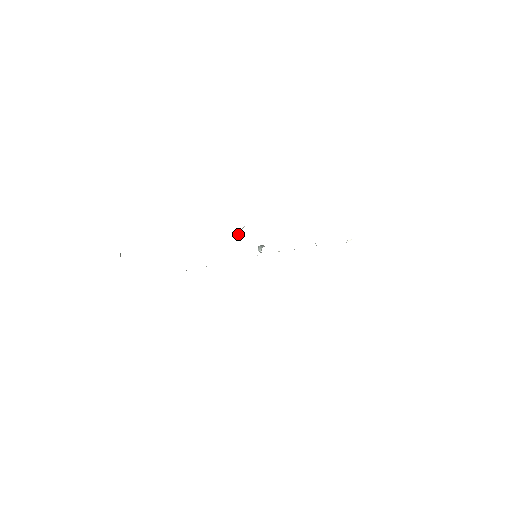
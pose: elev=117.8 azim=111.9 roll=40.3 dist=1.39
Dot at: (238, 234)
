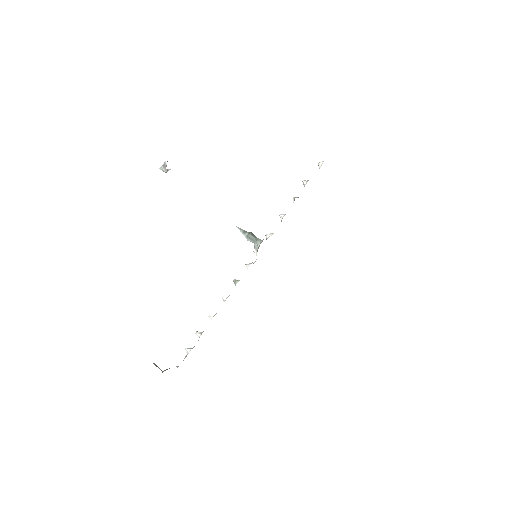
Dot at: occluded
